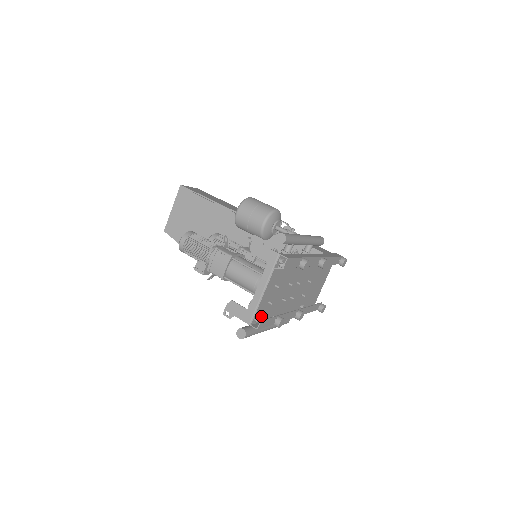
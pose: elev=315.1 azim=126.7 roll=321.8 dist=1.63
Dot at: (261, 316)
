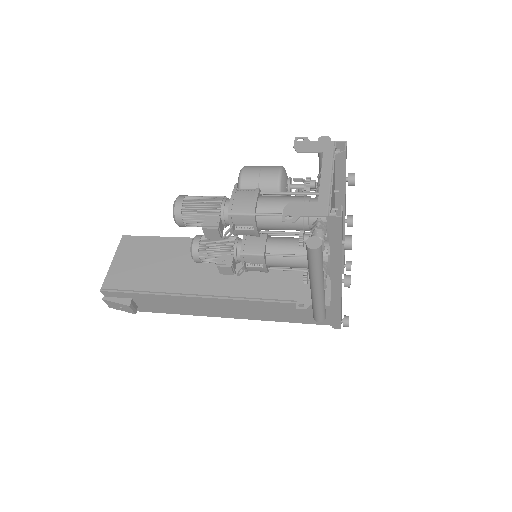
Dot at: occluded
